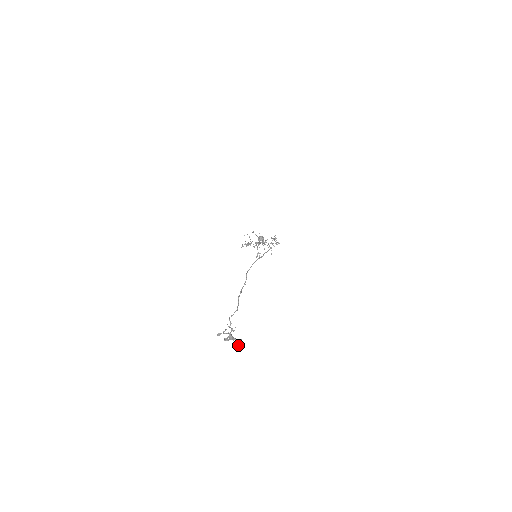
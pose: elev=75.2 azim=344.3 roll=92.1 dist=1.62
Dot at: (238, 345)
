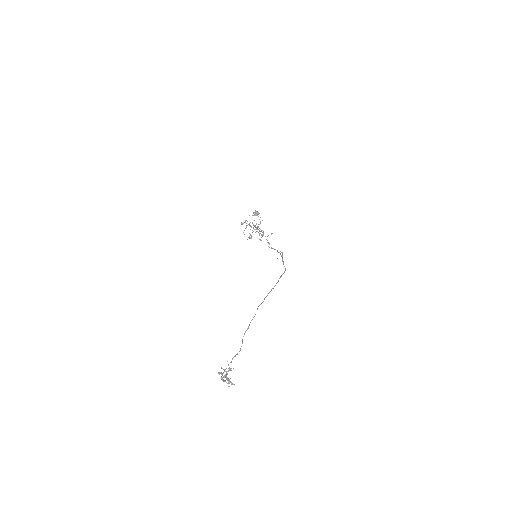
Dot at: (229, 386)
